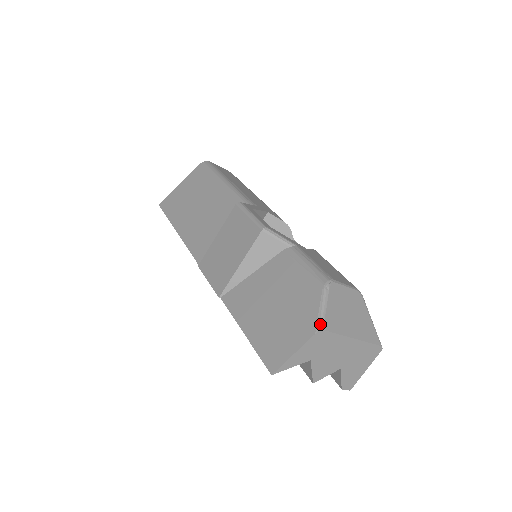
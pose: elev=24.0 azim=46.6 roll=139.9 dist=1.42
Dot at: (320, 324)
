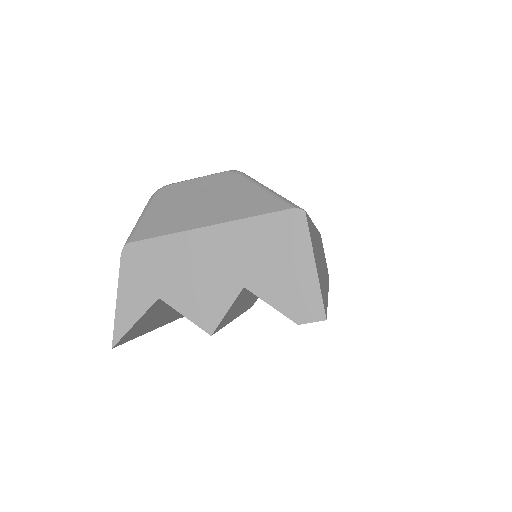
Dot at: (127, 239)
